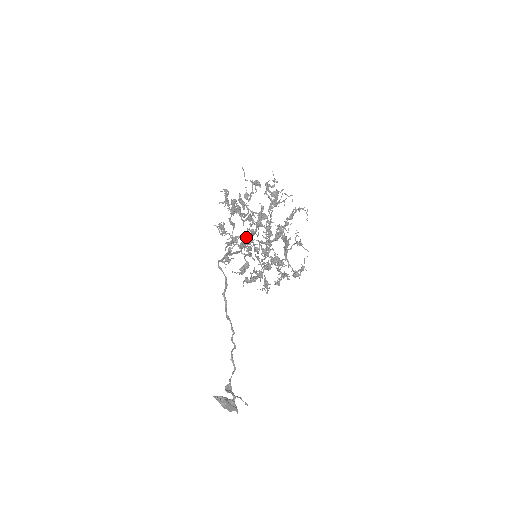
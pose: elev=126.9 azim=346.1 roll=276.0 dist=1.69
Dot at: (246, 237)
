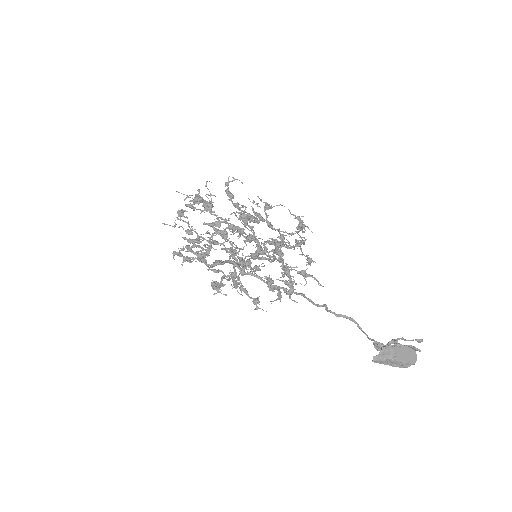
Dot at: (236, 262)
